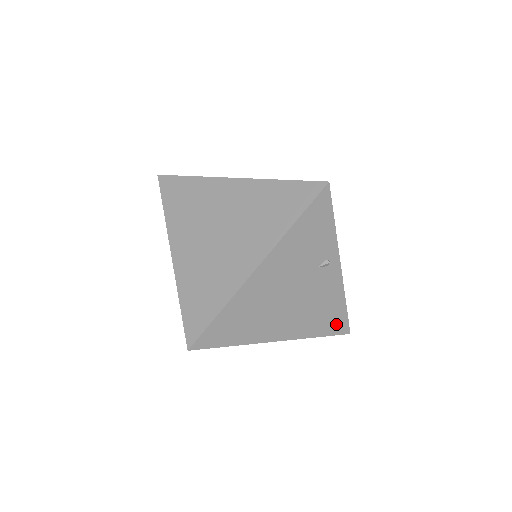
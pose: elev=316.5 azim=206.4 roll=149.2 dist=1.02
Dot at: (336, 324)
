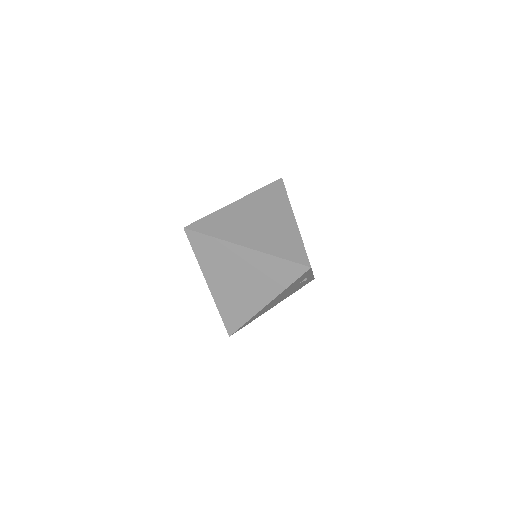
Dot at: occluded
